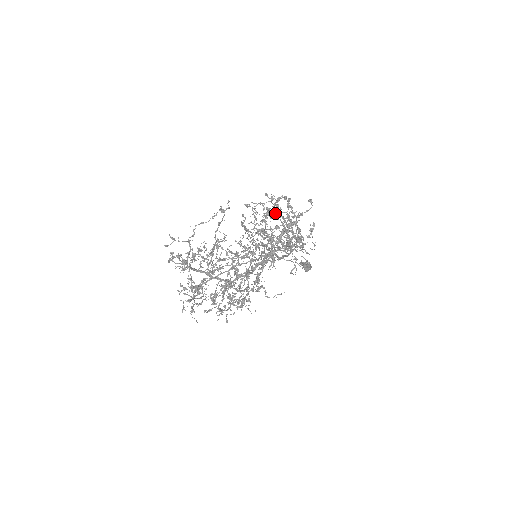
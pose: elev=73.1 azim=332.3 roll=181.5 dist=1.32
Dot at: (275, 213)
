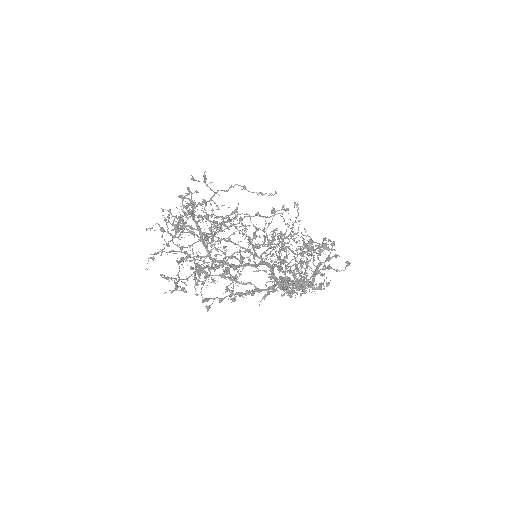
Dot at: occluded
